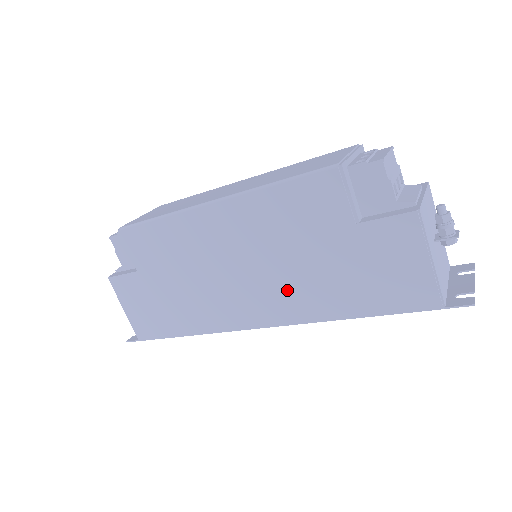
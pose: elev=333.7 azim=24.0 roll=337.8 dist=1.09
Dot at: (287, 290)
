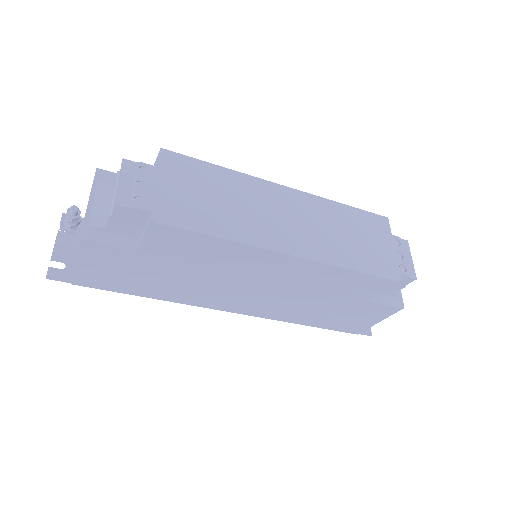
Dot at: (282, 306)
